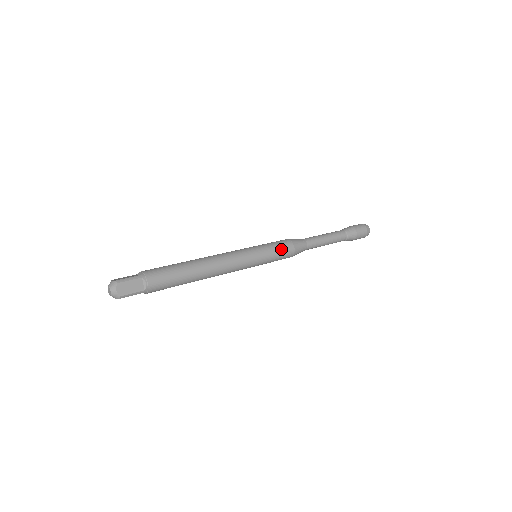
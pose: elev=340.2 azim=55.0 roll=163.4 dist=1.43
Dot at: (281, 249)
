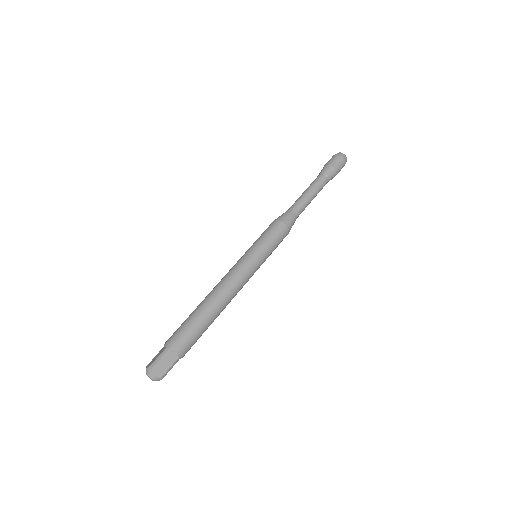
Dot at: (274, 235)
